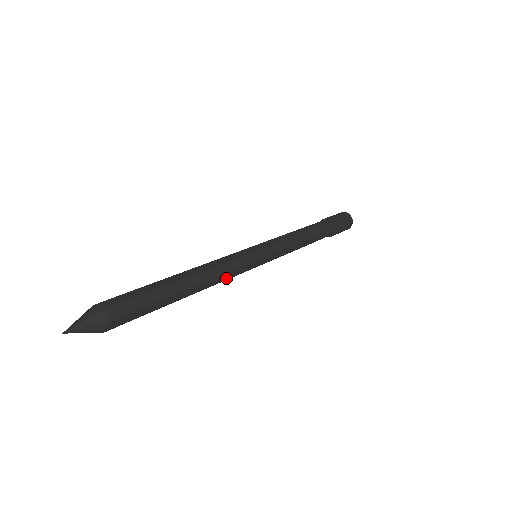
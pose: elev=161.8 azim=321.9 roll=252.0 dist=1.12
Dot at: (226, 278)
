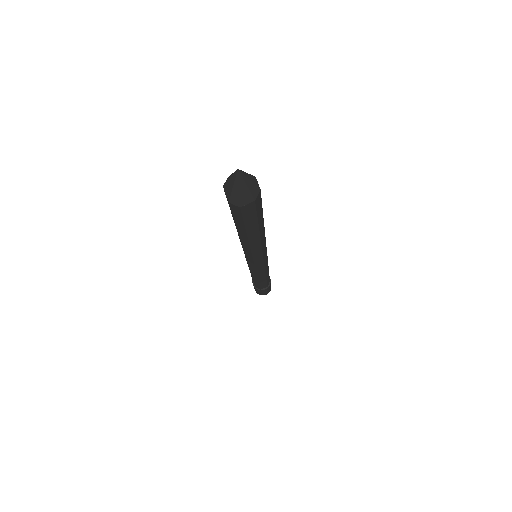
Dot at: (262, 248)
